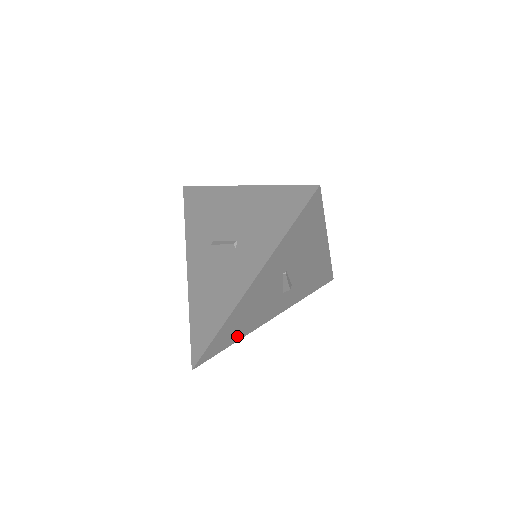
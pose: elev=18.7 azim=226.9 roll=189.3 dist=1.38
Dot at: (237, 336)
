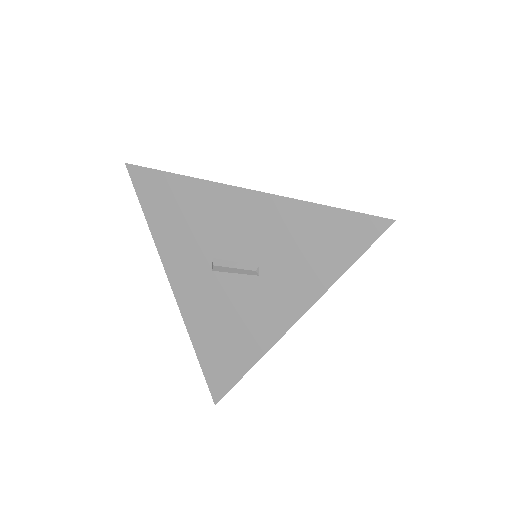
Dot at: occluded
